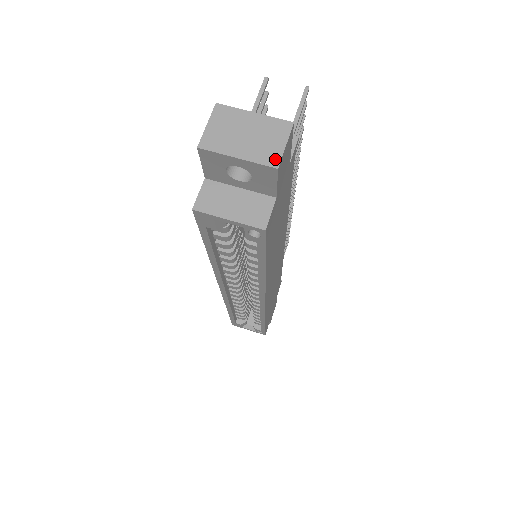
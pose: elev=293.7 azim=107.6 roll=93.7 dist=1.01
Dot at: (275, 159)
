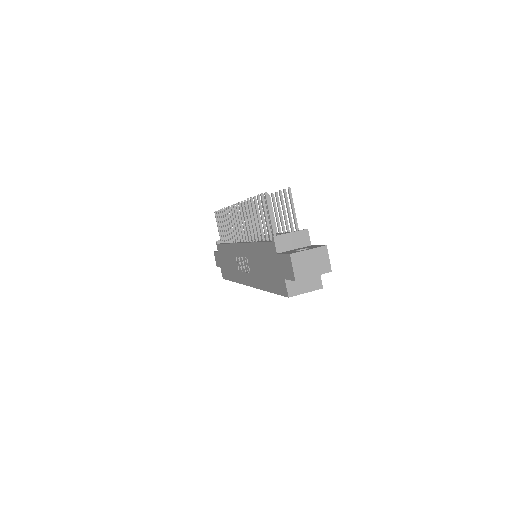
Dot at: (329, 268)
